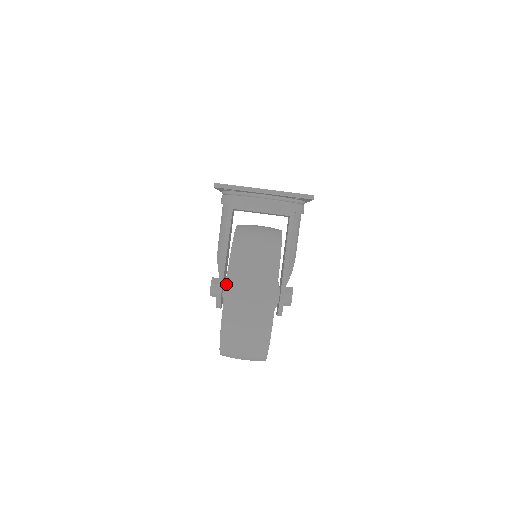
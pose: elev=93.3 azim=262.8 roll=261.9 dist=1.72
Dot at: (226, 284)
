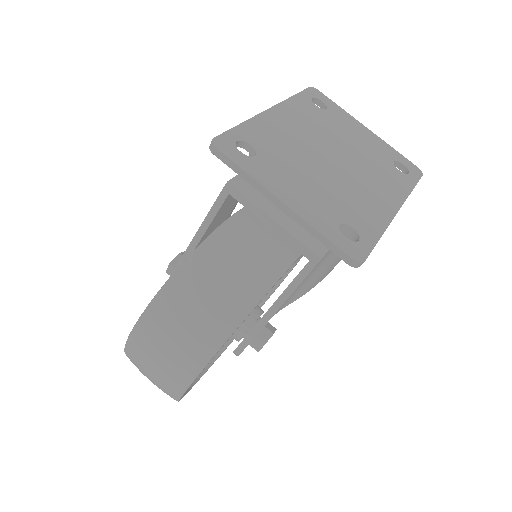
Dot at: (134, 326)
